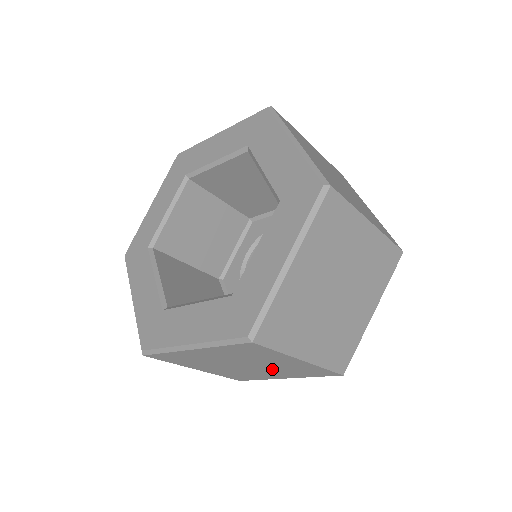
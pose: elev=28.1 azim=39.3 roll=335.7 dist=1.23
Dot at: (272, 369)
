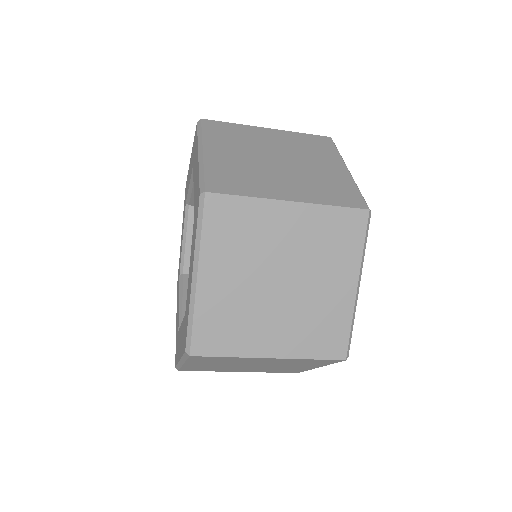
Dot at: occluded
